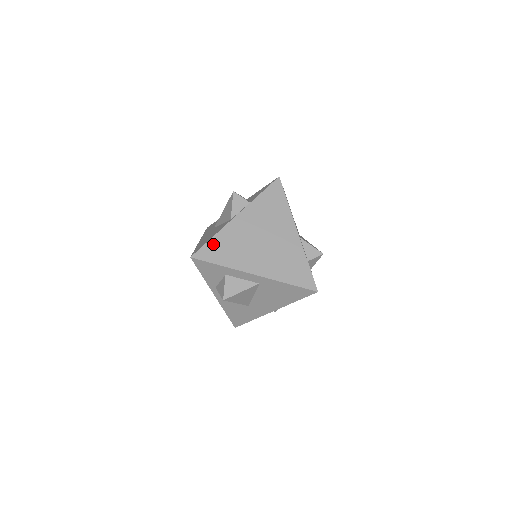
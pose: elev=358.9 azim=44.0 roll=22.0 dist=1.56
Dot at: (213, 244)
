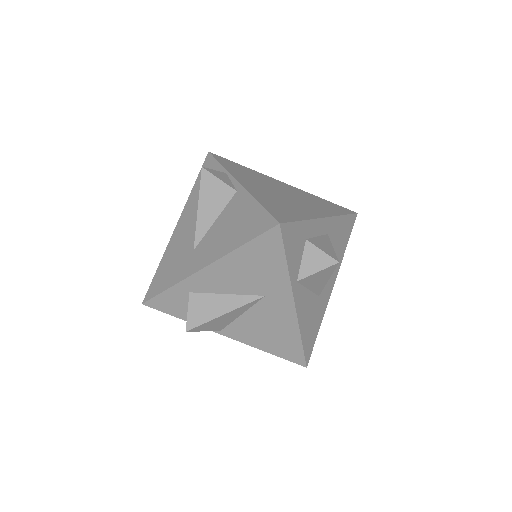
Dot at: (269, 207)
